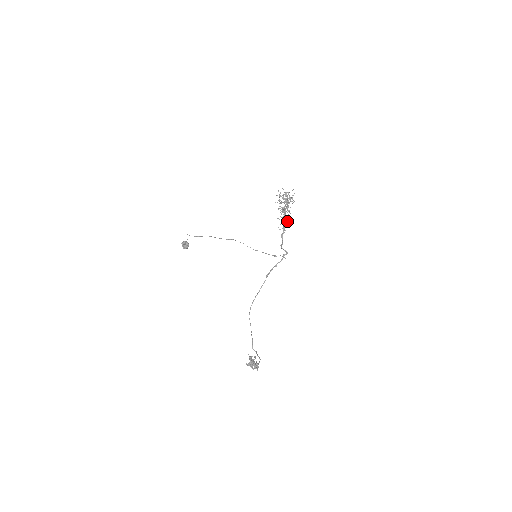
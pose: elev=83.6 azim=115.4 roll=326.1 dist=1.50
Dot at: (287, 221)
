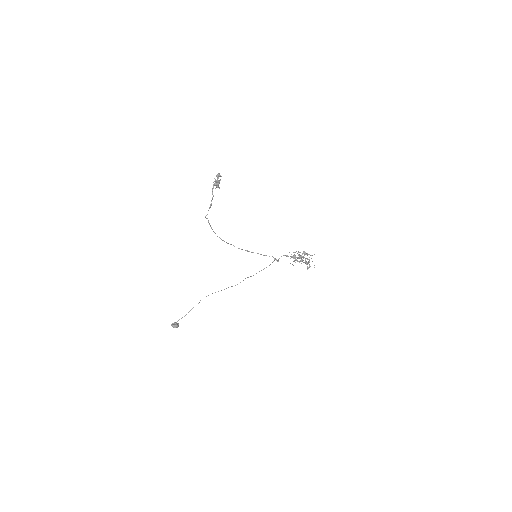
Dot at: (297, 260)
